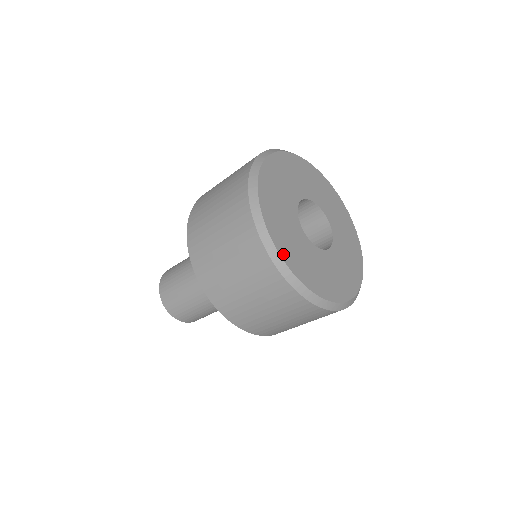
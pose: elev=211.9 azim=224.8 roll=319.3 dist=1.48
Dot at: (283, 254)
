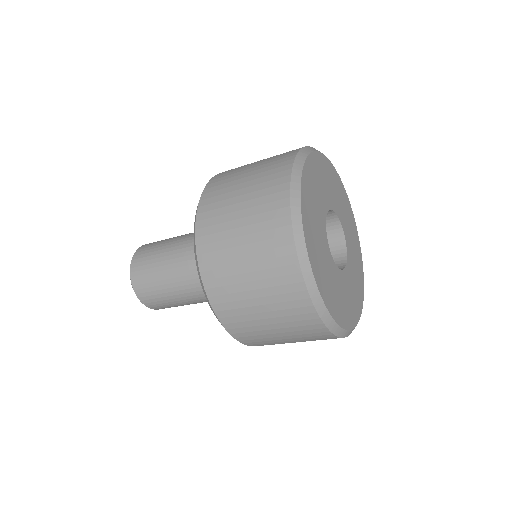
Dot at: (304, 222)
